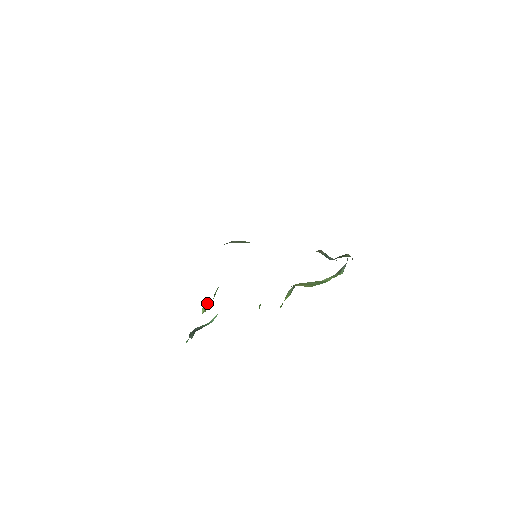
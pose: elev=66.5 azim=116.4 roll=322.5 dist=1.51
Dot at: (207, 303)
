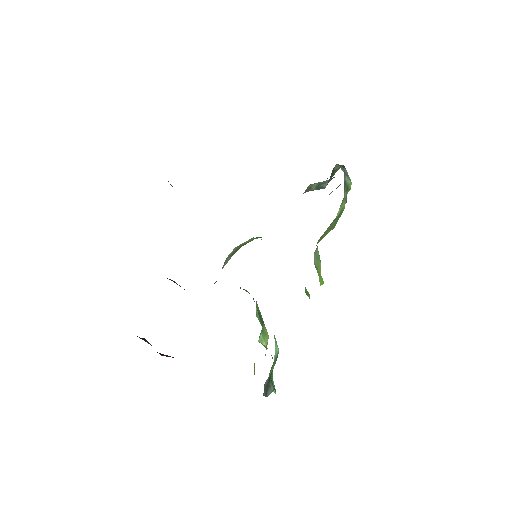
Dot at: (260, 333)
